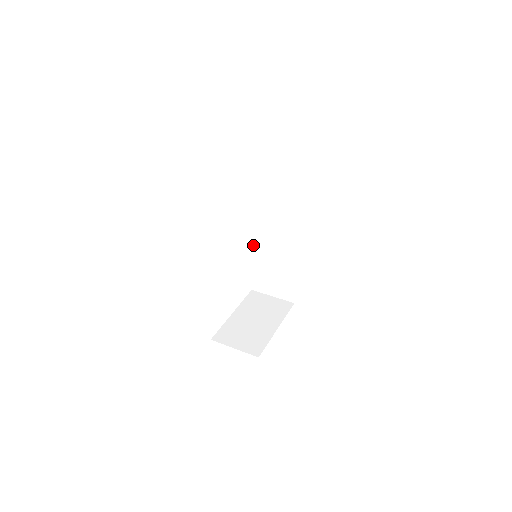
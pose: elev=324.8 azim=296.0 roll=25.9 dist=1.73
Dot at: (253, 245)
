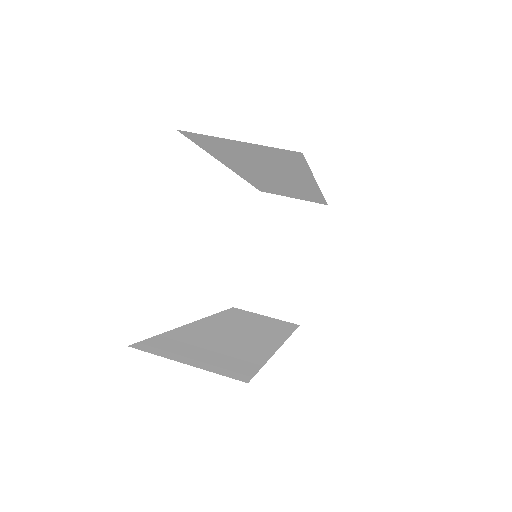
Dot at: (241, 176)
